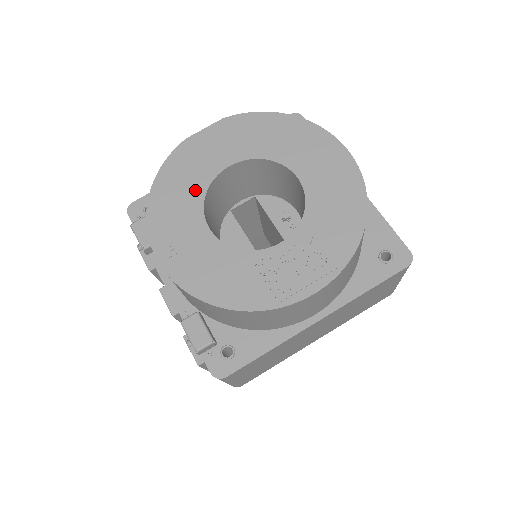
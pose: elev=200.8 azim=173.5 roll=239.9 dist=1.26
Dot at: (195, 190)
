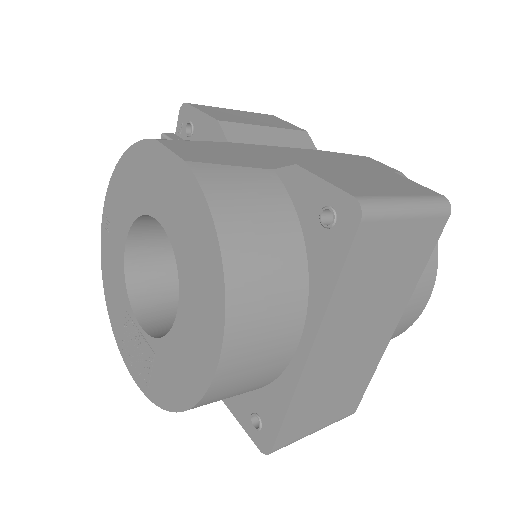
Dot at: (135, 204)
